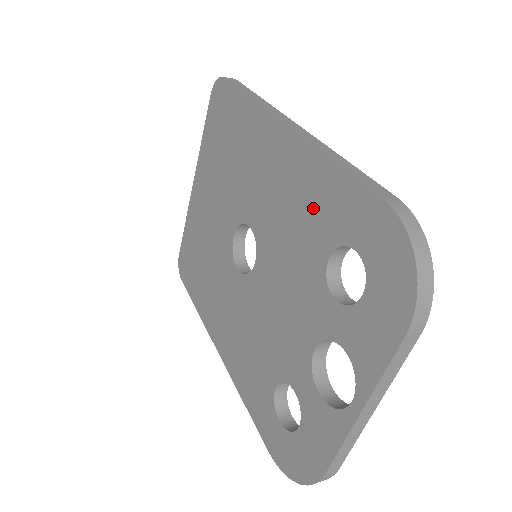
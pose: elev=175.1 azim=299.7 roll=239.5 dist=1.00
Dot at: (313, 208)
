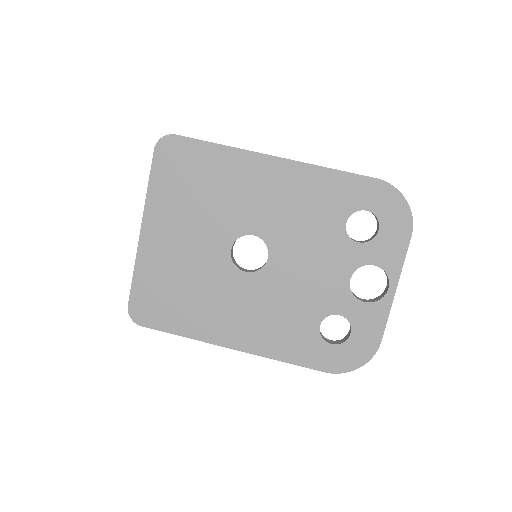
Dot at: (323, 200)
